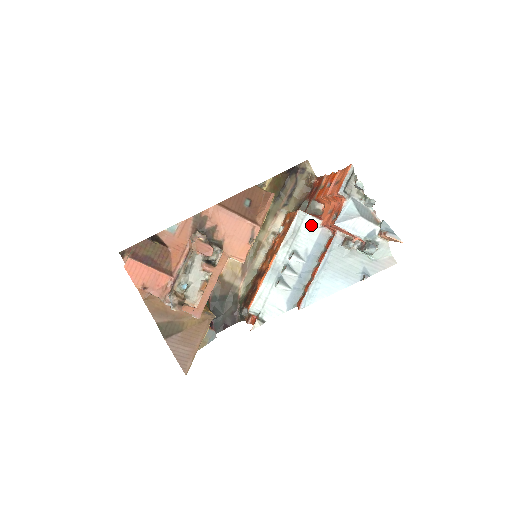
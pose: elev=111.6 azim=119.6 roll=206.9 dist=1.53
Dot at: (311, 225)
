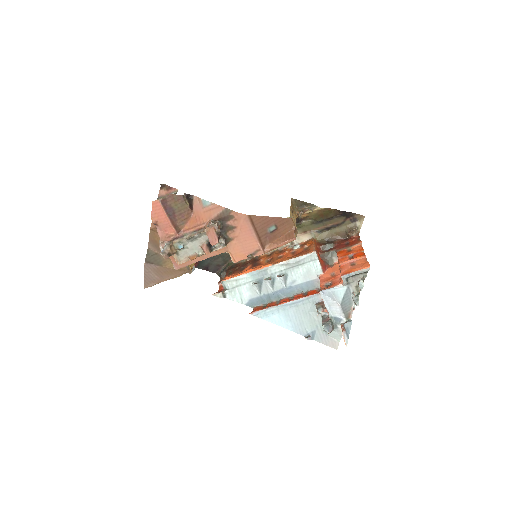
Dot at: (313, 269)
